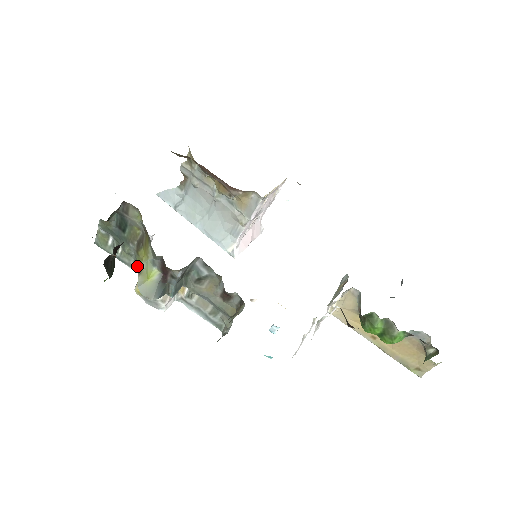
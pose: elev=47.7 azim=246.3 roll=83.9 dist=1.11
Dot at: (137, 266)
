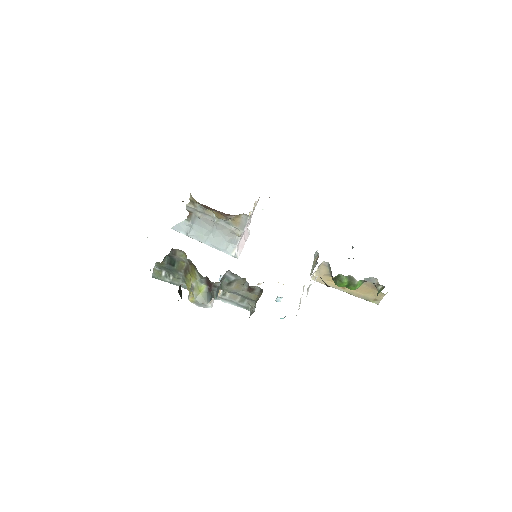
Dot at: (186, 285)
